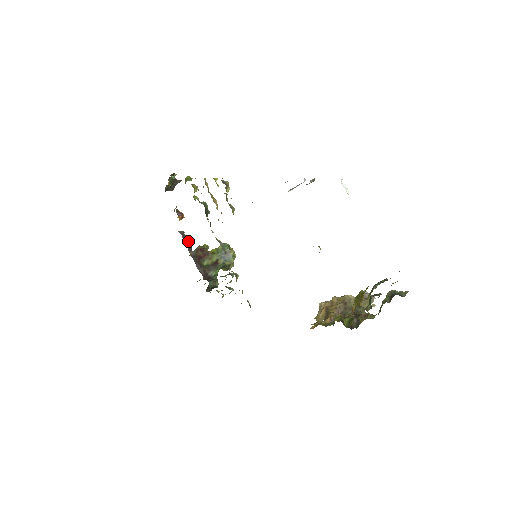
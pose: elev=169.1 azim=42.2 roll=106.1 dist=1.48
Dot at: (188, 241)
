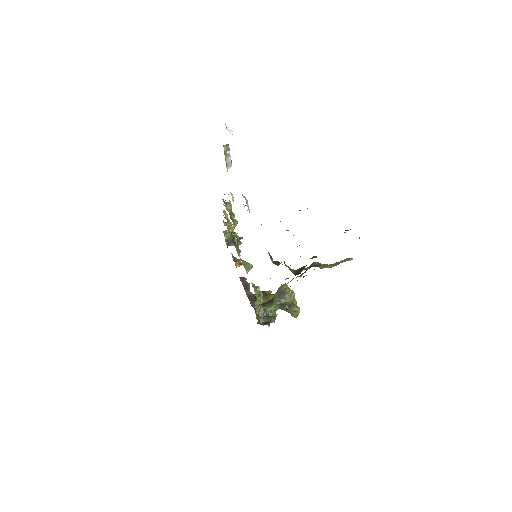
Dot at: (246, 283)
